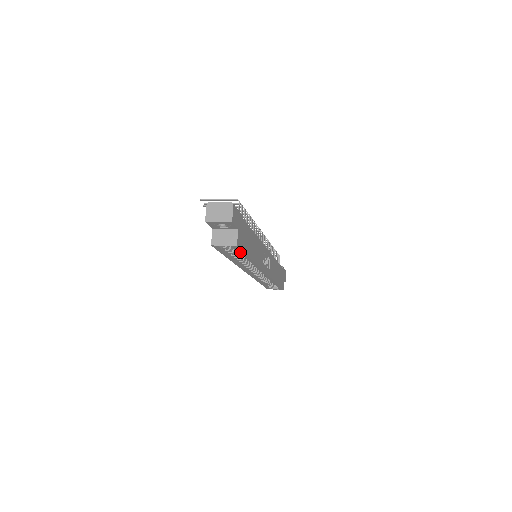
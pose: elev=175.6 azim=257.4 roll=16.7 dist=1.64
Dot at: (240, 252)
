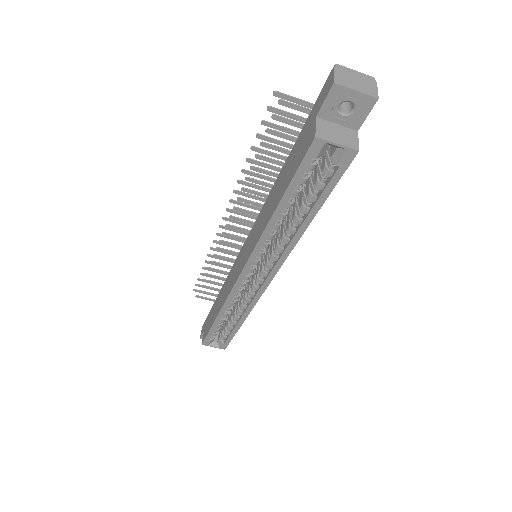
Dot at: (329, 183)
